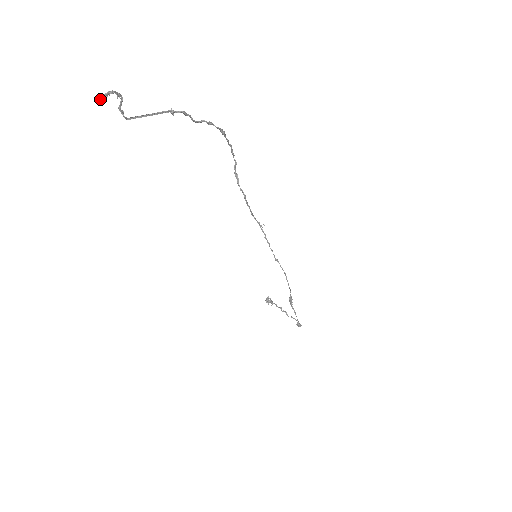
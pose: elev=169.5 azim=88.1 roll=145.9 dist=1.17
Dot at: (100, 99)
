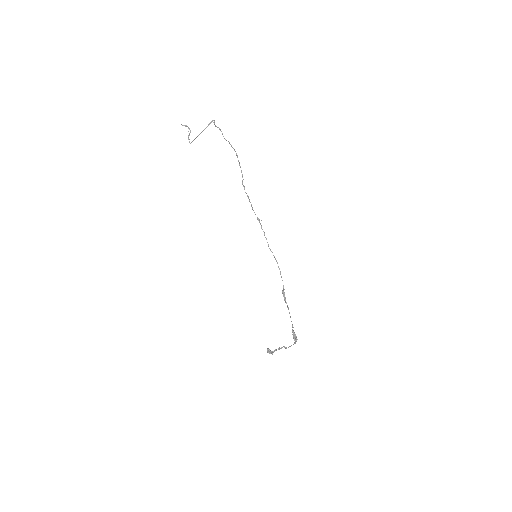
Dot at: (182, 125)
